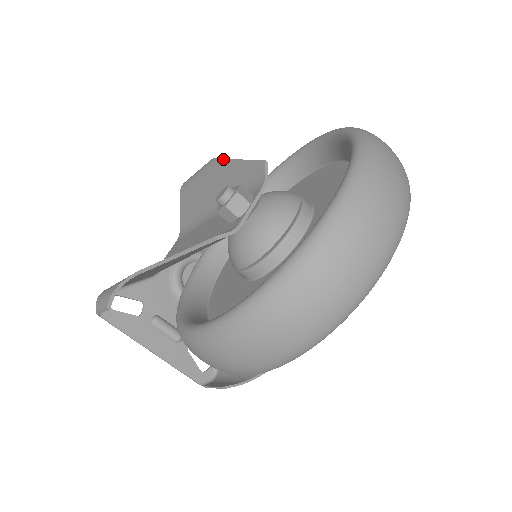
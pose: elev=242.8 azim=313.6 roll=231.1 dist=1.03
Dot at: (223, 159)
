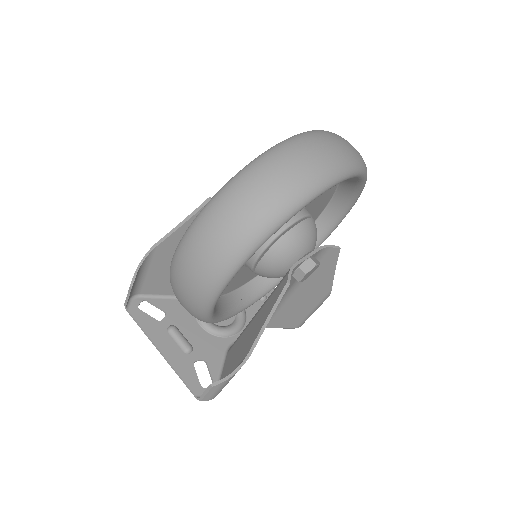
Dot at: occluded
